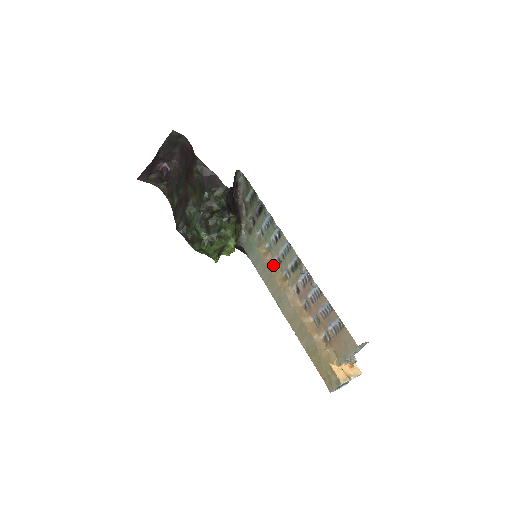
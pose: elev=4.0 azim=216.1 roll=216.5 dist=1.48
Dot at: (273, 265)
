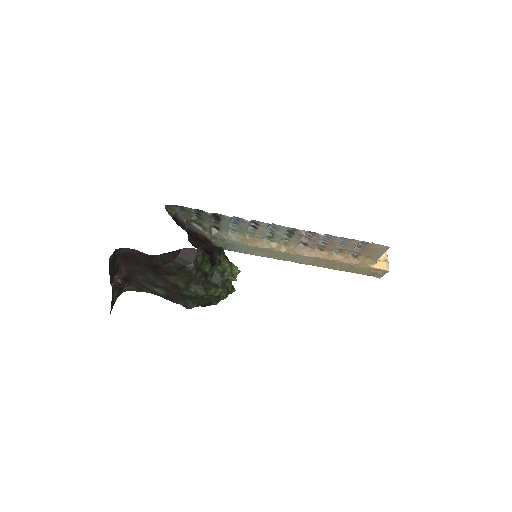
Dot at: (266, 244)
